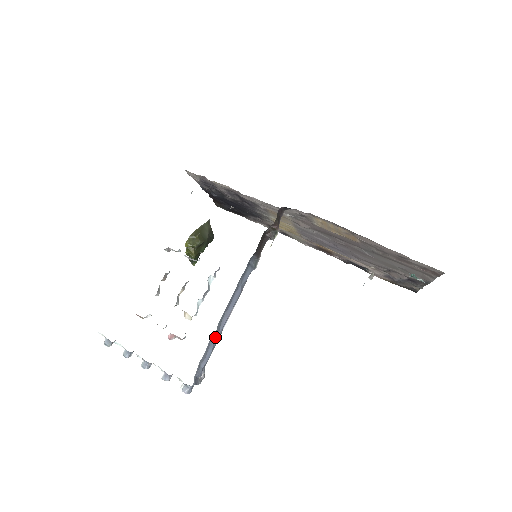
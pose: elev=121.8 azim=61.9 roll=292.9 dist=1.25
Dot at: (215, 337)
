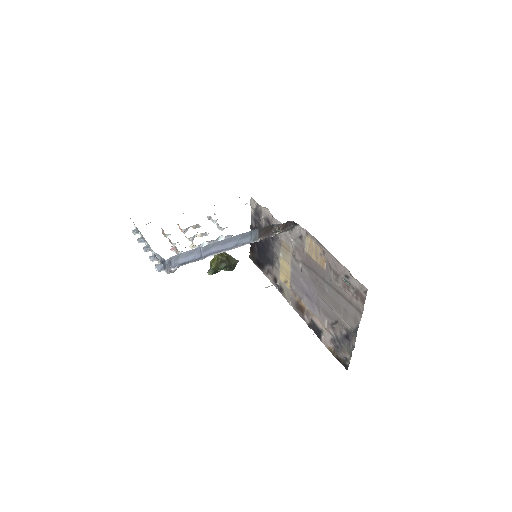
Dot at: (200, 253)
